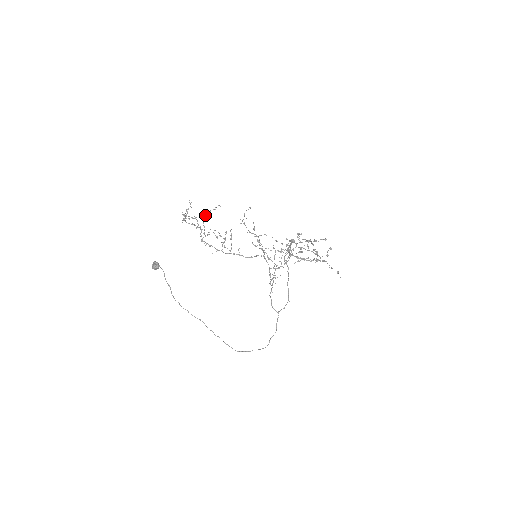
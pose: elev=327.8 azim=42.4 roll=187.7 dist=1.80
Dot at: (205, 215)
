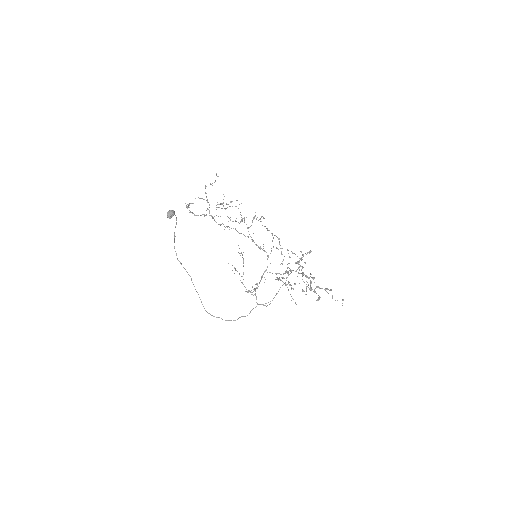
Dot at: (217, 204)
